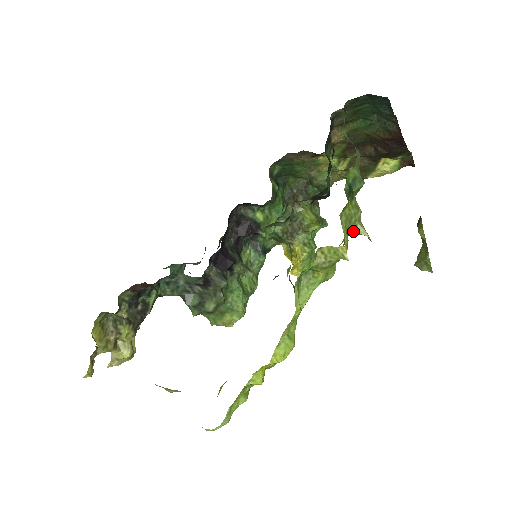
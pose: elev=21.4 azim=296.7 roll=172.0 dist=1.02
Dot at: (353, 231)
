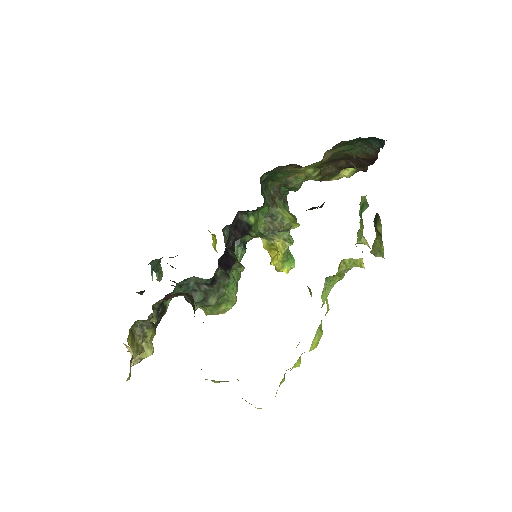
Dot at: (359, 242)
